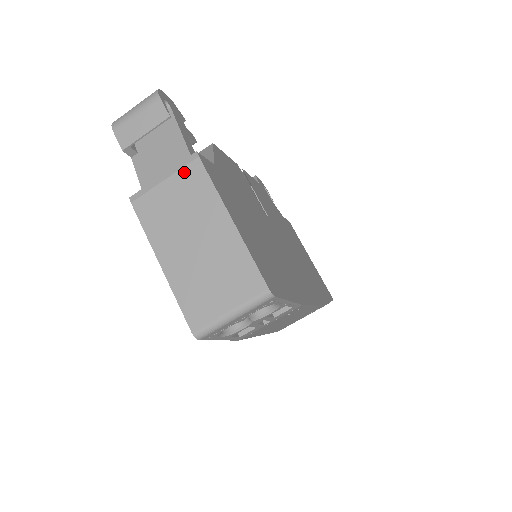
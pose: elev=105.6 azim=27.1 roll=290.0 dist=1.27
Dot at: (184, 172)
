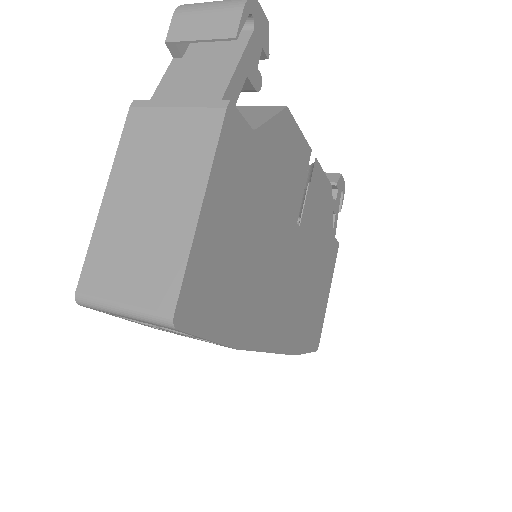
Dot at: (200, 114)
